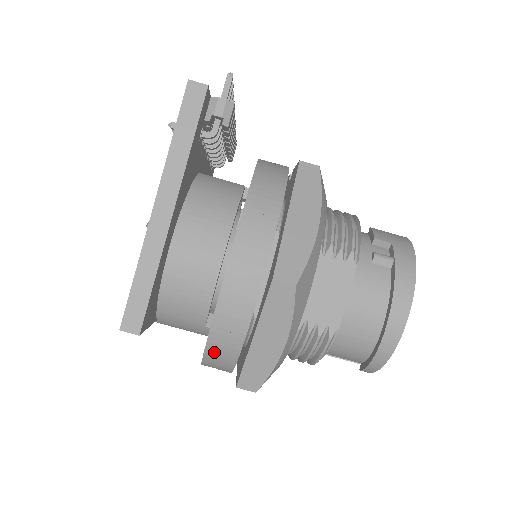
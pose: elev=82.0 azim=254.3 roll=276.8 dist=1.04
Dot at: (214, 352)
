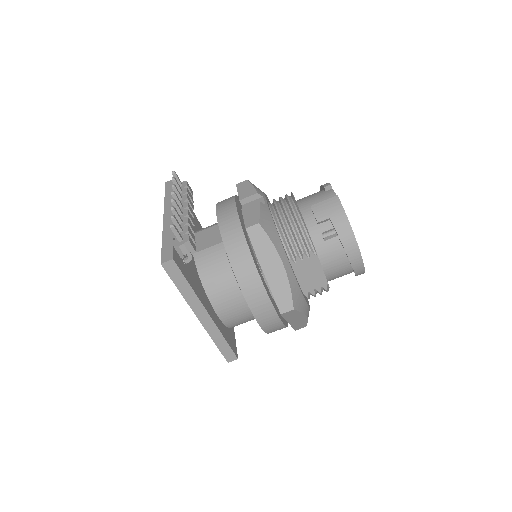
Dot at: occluded
